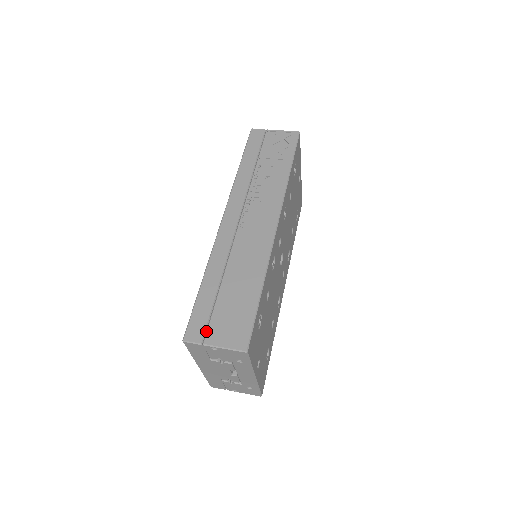
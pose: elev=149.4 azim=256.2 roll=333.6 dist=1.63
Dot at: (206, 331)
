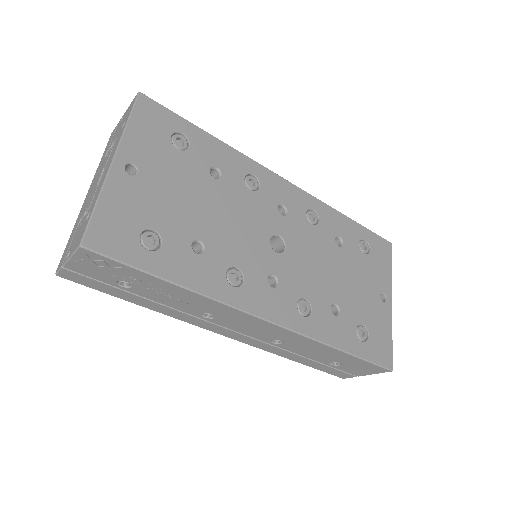
Dot at: occluded
